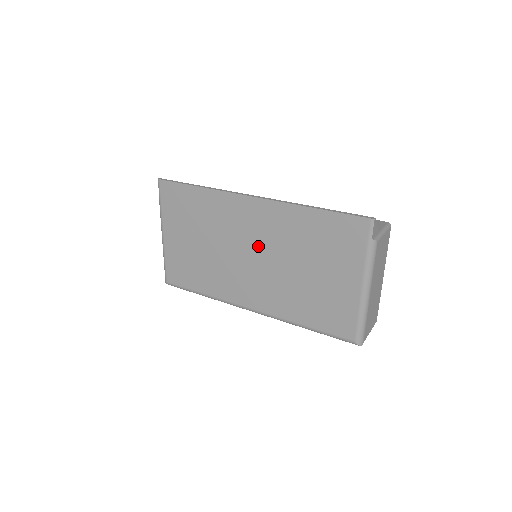
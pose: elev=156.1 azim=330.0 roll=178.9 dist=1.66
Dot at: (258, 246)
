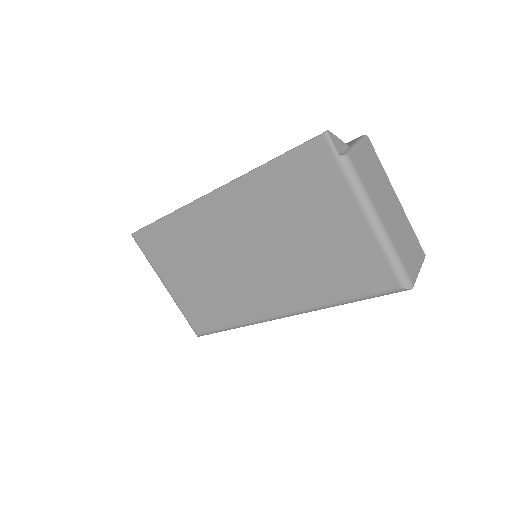
Dot at: (245, 242)
